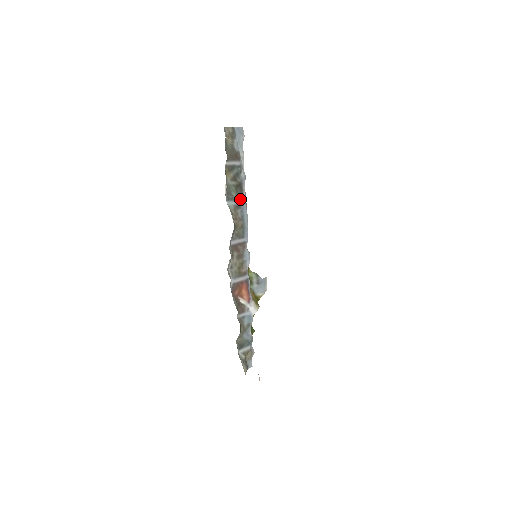
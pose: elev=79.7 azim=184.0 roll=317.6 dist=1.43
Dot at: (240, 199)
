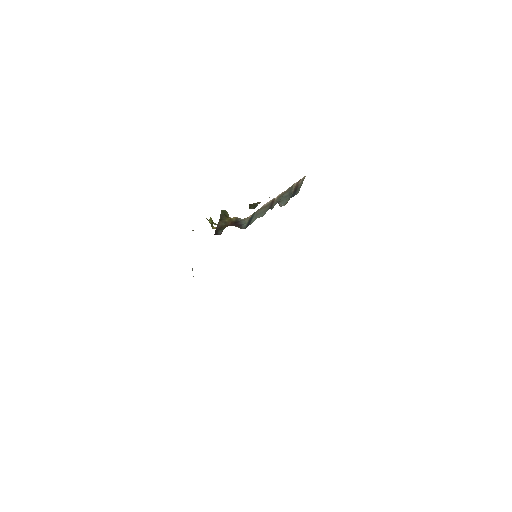
Dot at: occluded
